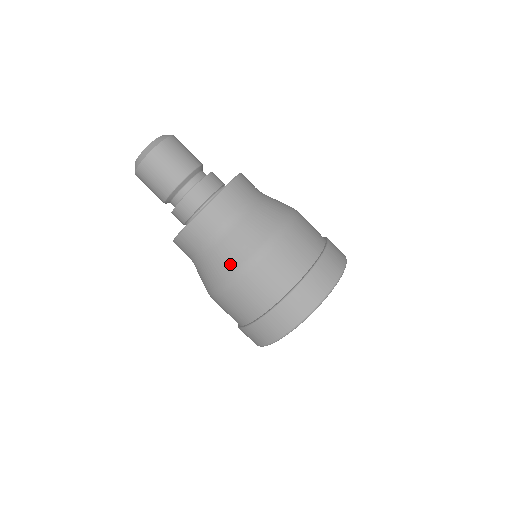
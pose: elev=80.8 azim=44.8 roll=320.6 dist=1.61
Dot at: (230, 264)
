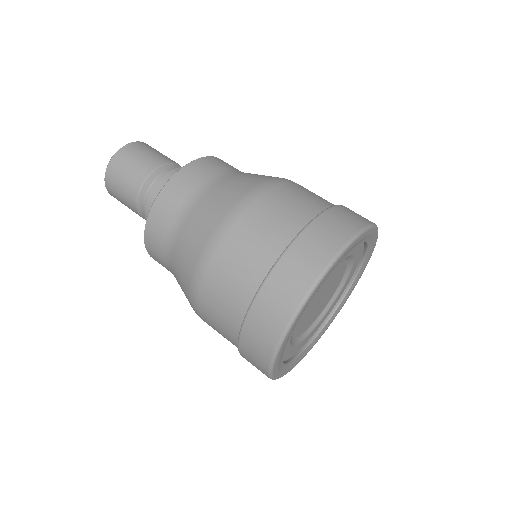
Dot at: (187, 268)
